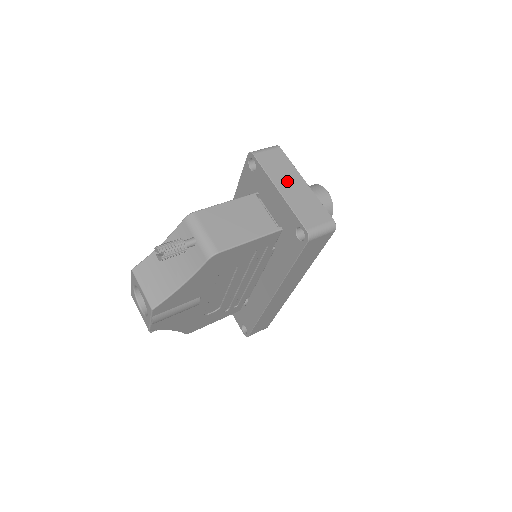
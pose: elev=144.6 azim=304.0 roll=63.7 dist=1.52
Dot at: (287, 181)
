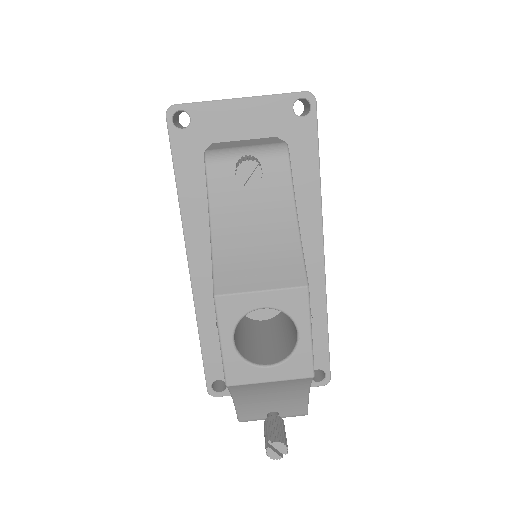
Dot at: occluded
